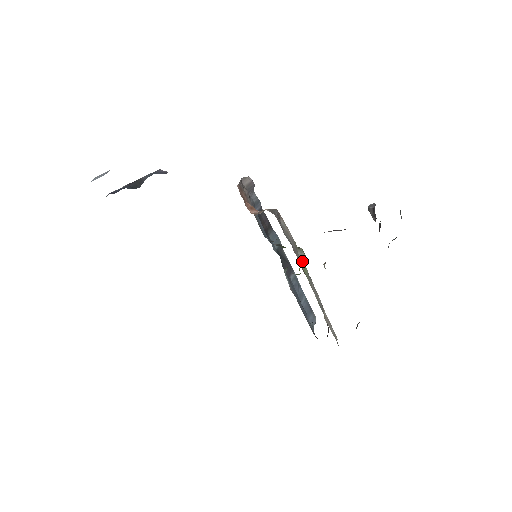
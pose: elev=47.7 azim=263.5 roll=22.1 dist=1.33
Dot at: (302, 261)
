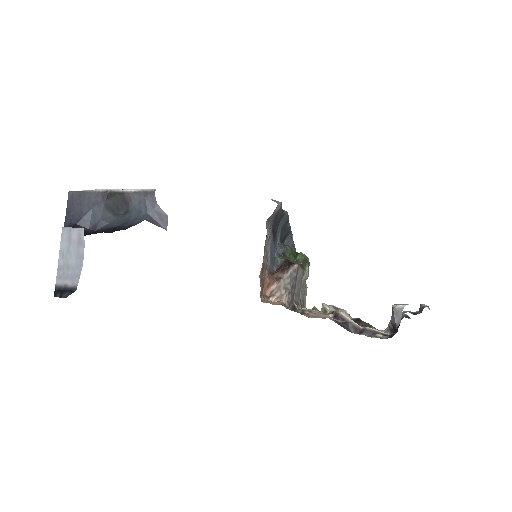
Dot at: (303, 282)
